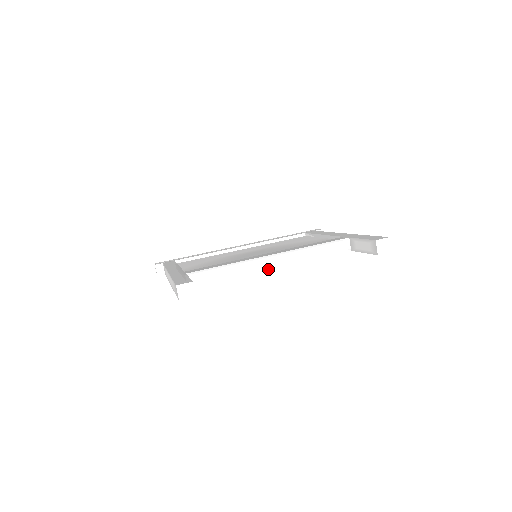
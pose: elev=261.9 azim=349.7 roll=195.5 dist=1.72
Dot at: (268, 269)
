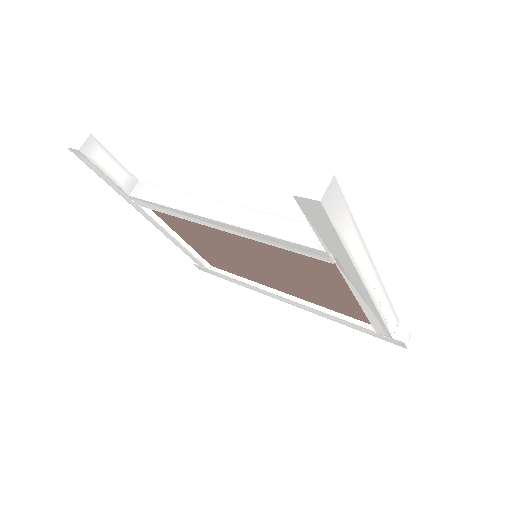
Dot at: (205, 216)
